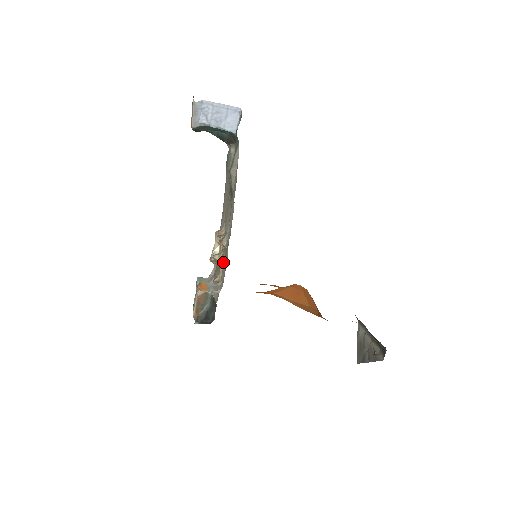
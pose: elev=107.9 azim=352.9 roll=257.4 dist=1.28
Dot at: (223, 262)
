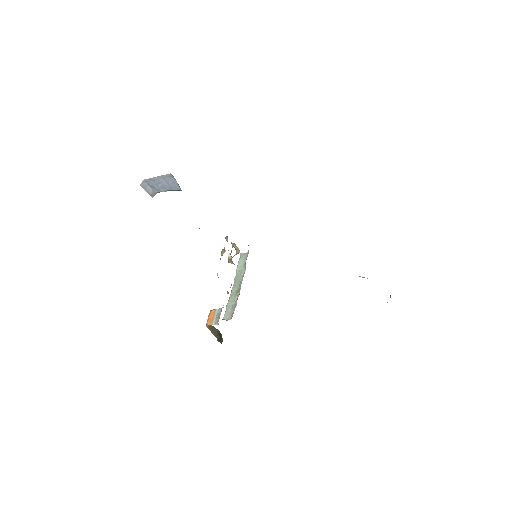
Dot at: occluded
